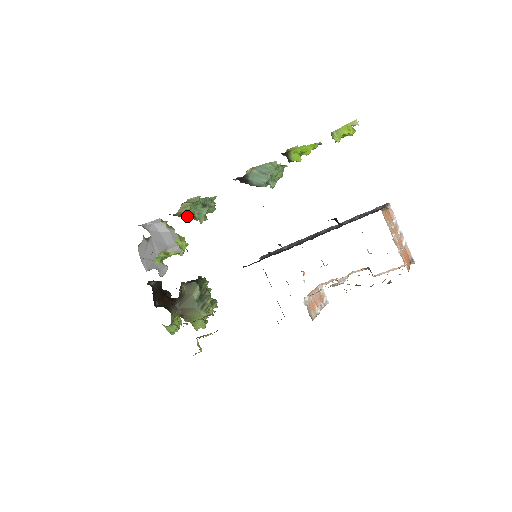
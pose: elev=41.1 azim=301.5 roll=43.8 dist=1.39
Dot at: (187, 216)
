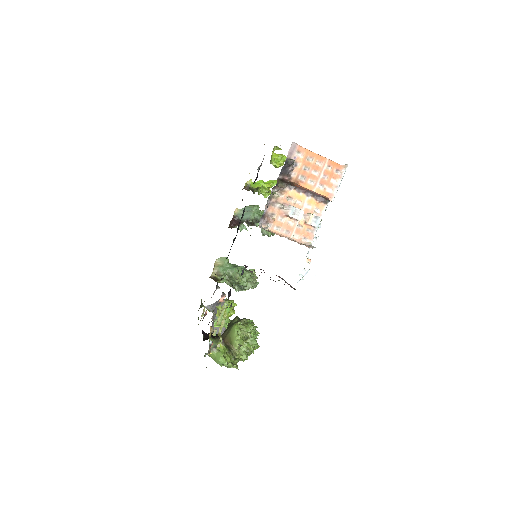
Dot at: (223, 274)
